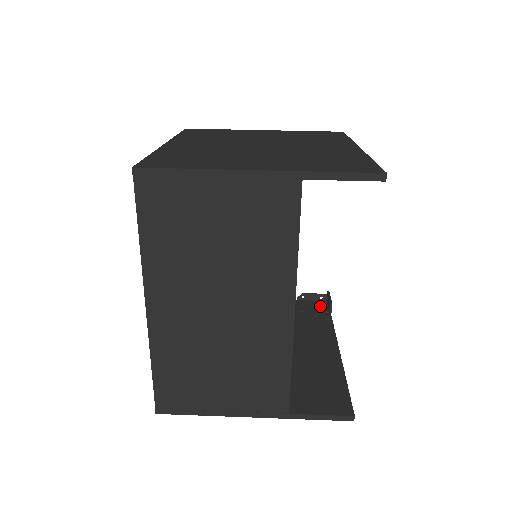
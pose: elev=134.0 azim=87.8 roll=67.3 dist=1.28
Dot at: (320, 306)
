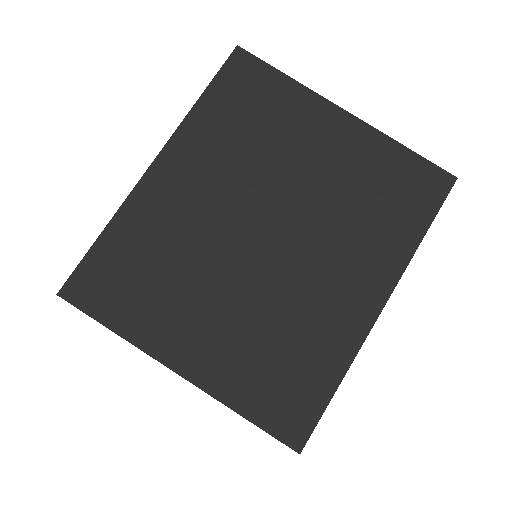
Dot at: occluded
